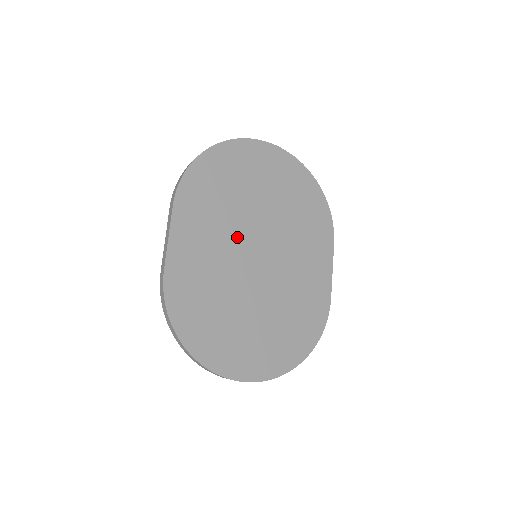
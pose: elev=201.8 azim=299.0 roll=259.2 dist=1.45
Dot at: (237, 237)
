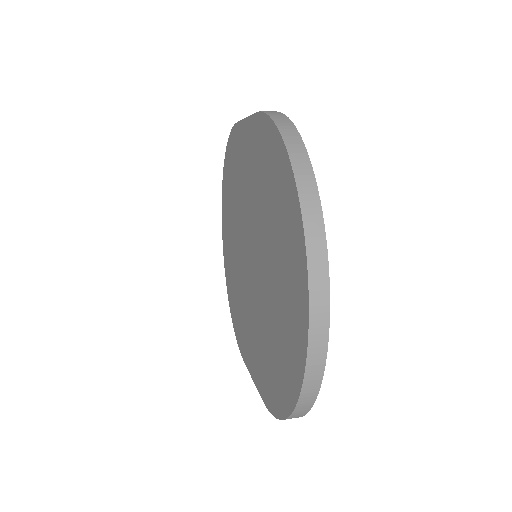
Dot at: occluded
